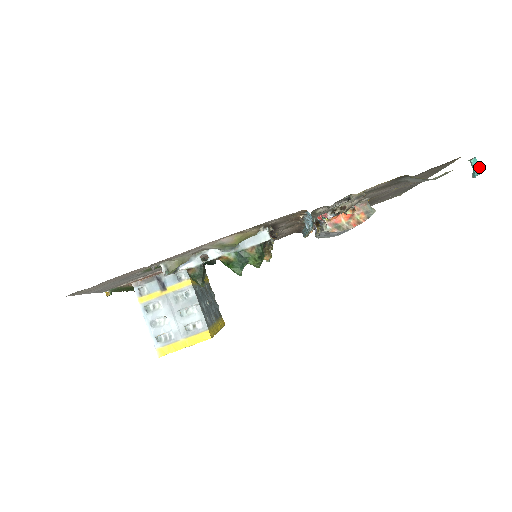
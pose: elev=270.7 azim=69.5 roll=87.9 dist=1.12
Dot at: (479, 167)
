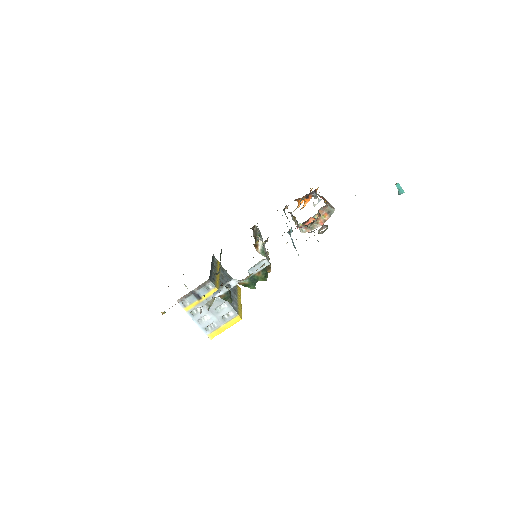
Dot at: (401, 189)
